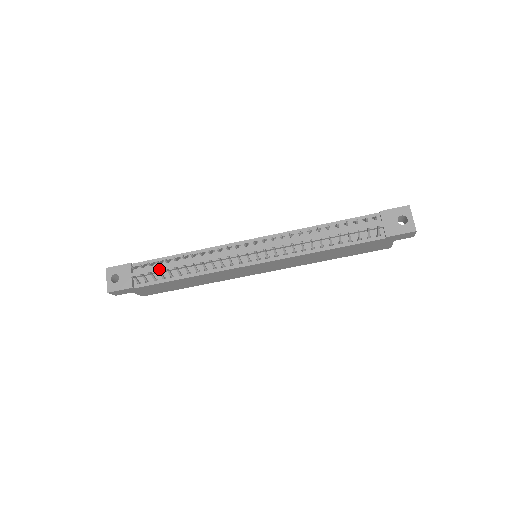
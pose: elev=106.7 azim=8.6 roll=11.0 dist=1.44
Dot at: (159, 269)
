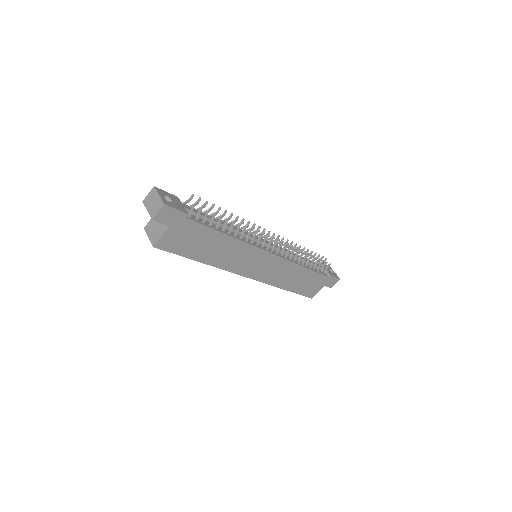
Dot at: occluded
